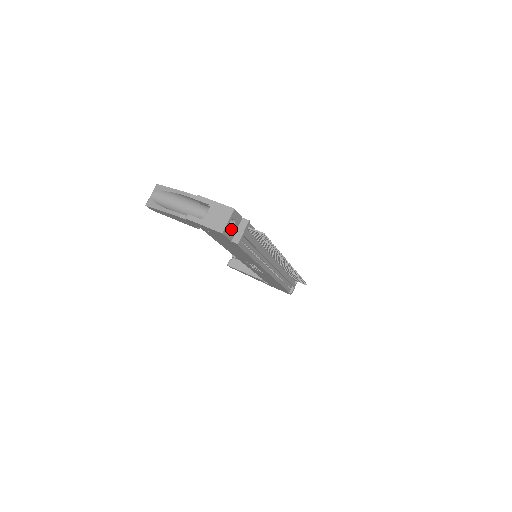
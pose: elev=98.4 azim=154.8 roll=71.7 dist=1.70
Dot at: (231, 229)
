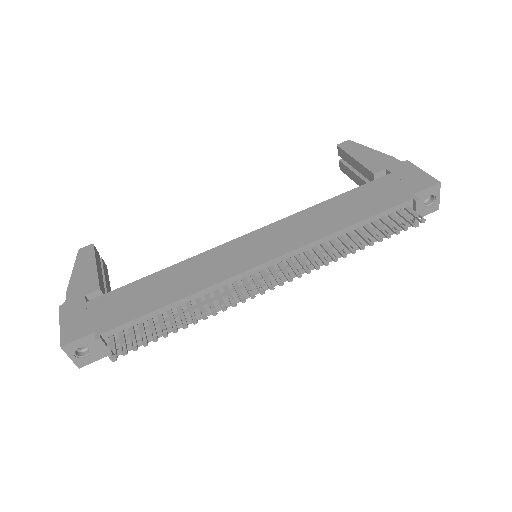
Dot at: (90, 353)
